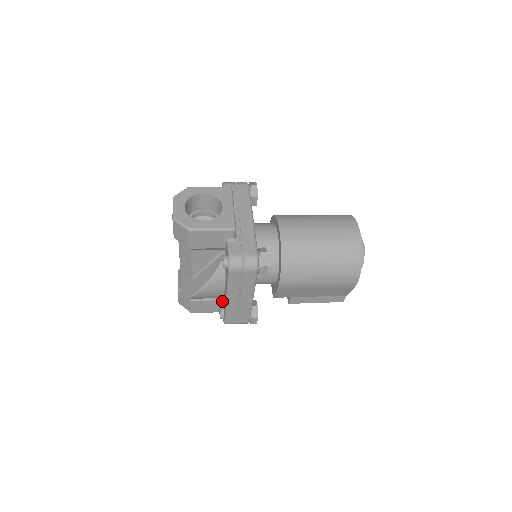
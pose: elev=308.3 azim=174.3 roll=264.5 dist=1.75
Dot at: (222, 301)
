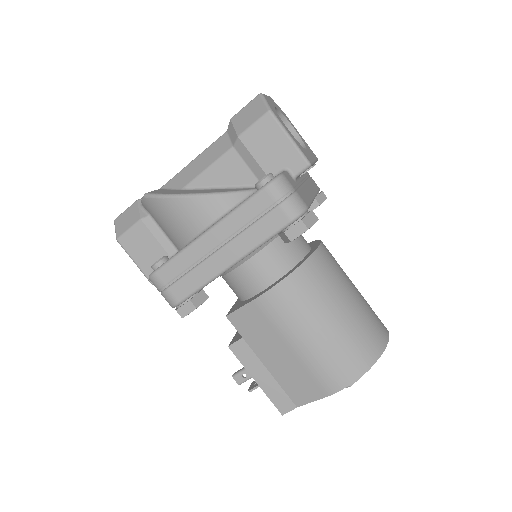
Dot at: occluded
